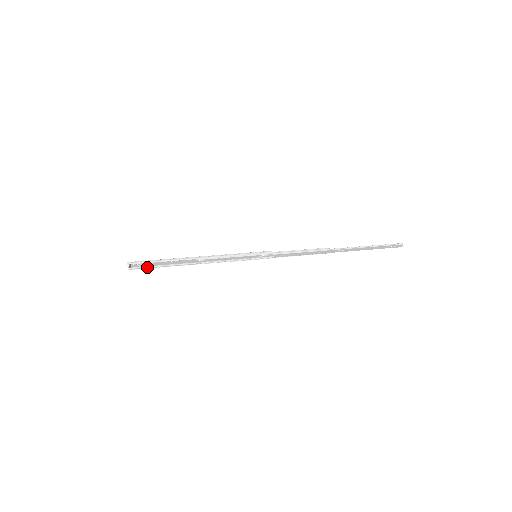
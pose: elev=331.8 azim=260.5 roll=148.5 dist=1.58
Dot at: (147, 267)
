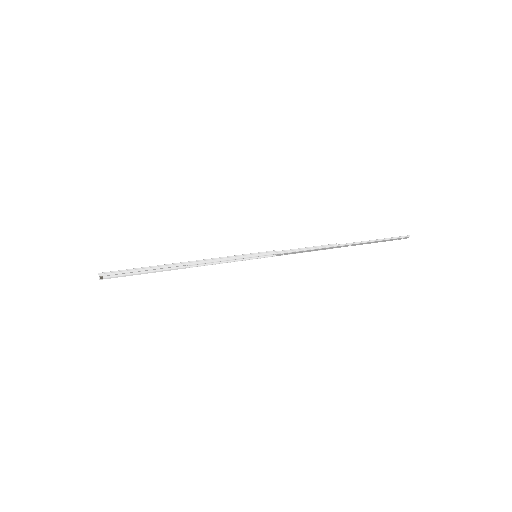
Dot at: (123, 275)
